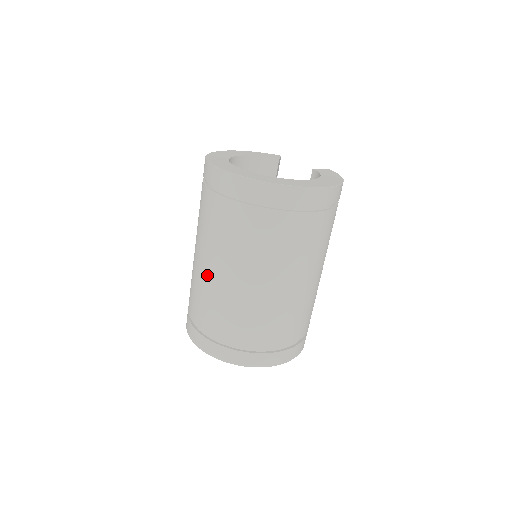
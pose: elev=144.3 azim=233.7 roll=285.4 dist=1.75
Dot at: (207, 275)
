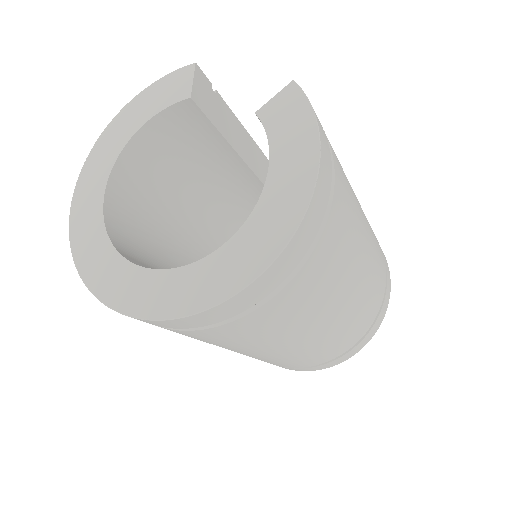
Dot at: occluded
